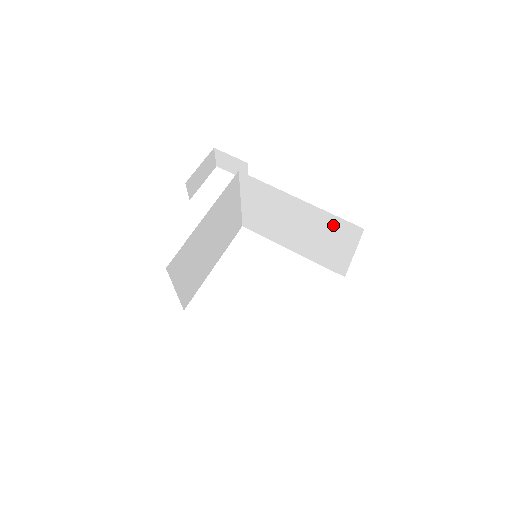
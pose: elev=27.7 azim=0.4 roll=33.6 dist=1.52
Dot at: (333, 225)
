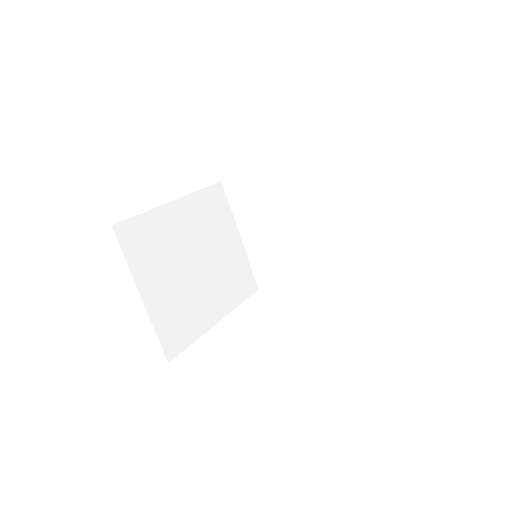
Dot at: (335, 171)
